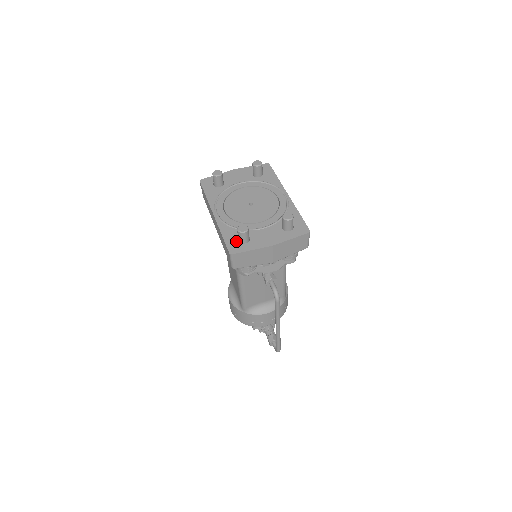
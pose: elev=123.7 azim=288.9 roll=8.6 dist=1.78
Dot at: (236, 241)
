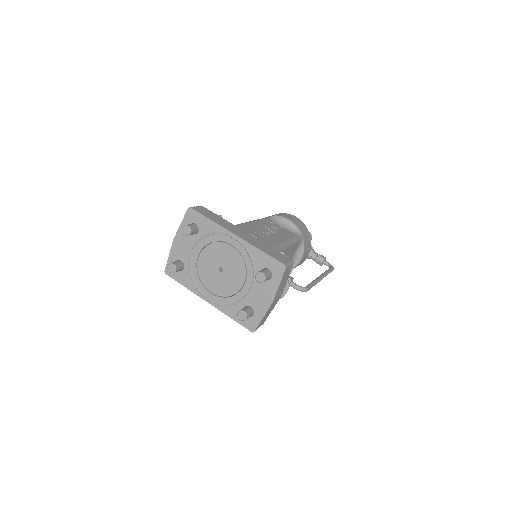
Dot at: occluded
